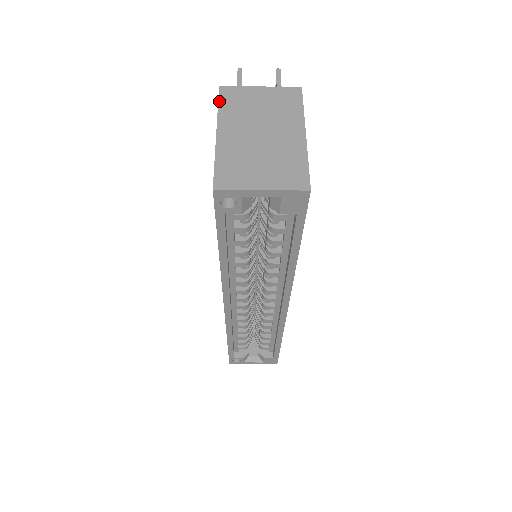
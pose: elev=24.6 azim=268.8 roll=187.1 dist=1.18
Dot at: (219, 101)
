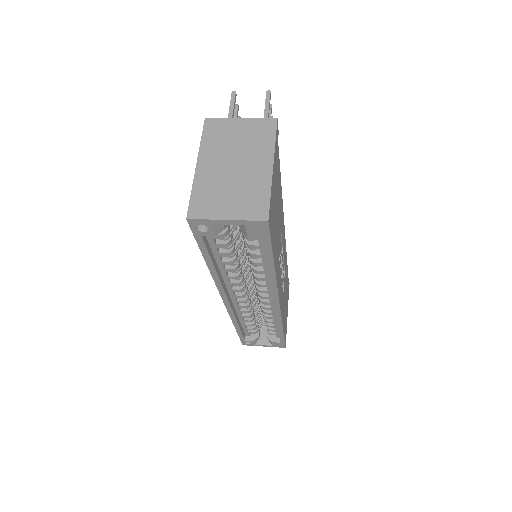
Dot at: (203, 133)
